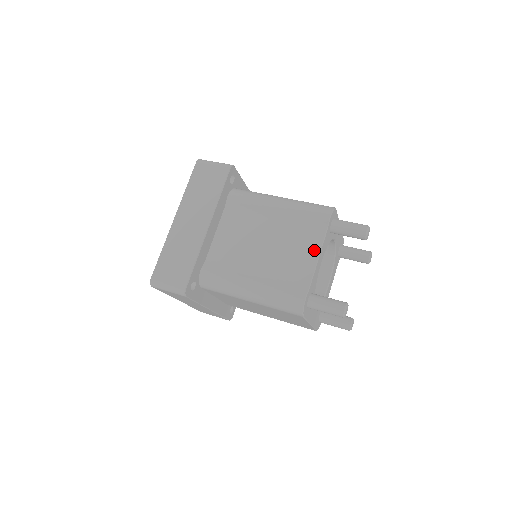
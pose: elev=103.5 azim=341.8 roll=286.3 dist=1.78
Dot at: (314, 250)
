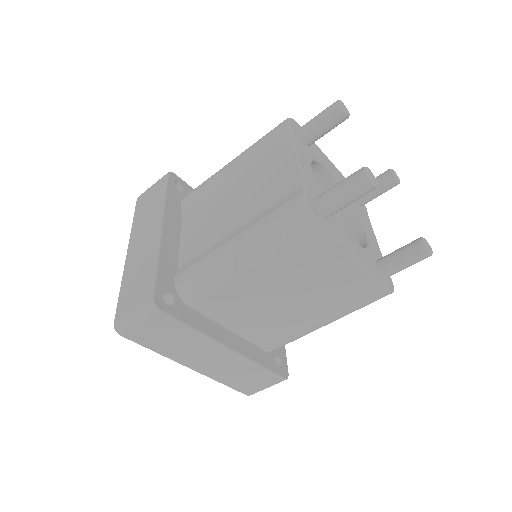
Dot at: (288, 156)
